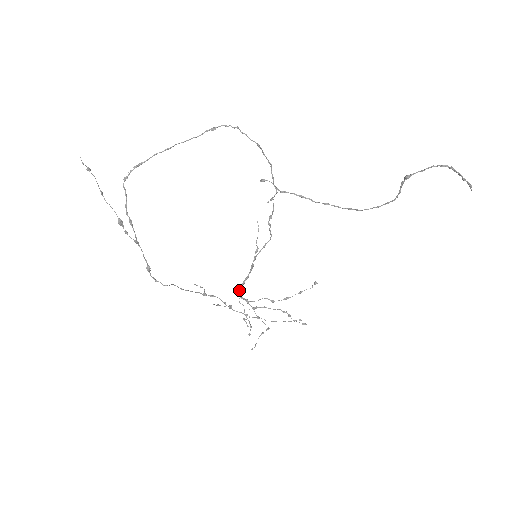
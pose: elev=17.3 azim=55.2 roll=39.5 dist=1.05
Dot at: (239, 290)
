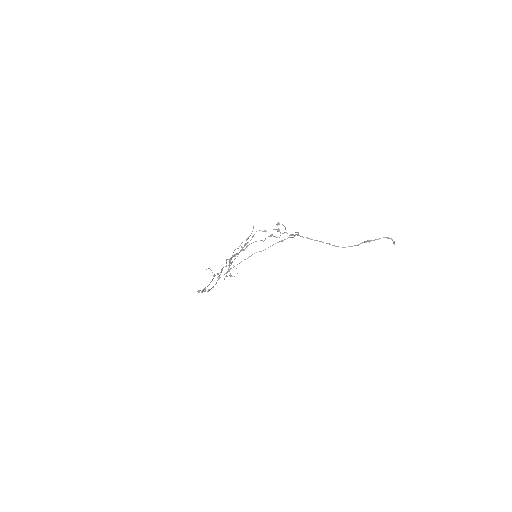
Dot at: occluded
